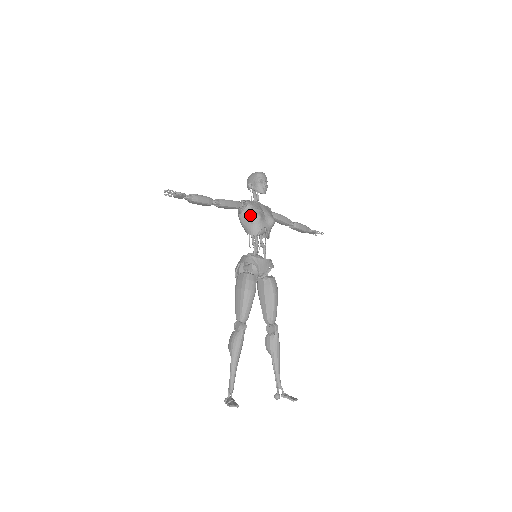
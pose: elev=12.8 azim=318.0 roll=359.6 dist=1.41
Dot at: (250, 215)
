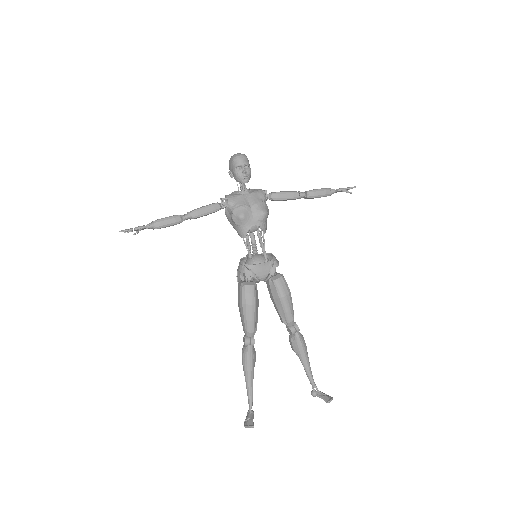
Dot at: (232, 217)
